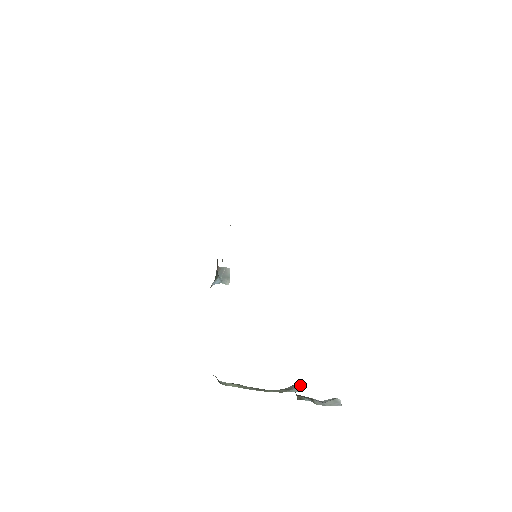
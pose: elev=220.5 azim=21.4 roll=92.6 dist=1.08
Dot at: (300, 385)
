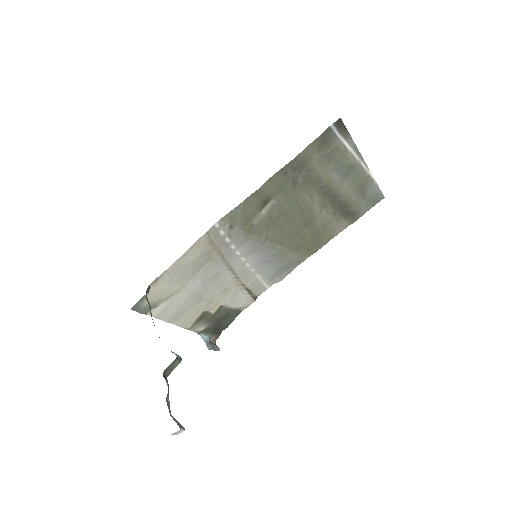
Dot at: occluded
